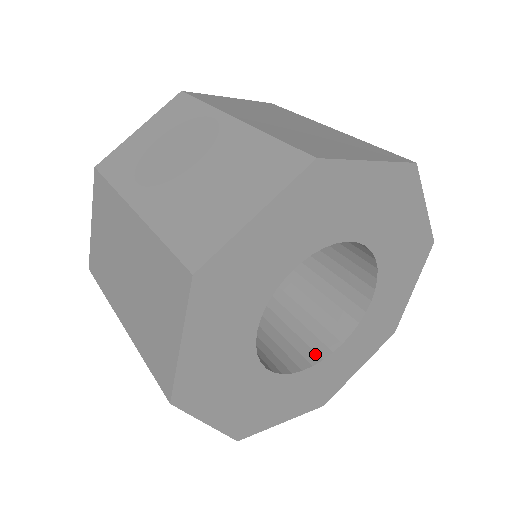
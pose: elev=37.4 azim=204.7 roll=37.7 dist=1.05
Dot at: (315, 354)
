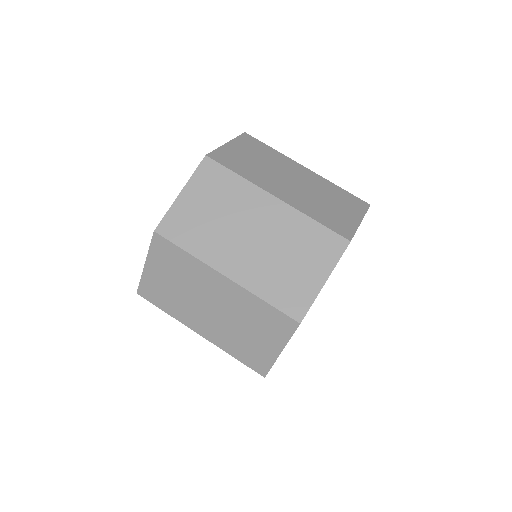
Dot at: occluded
